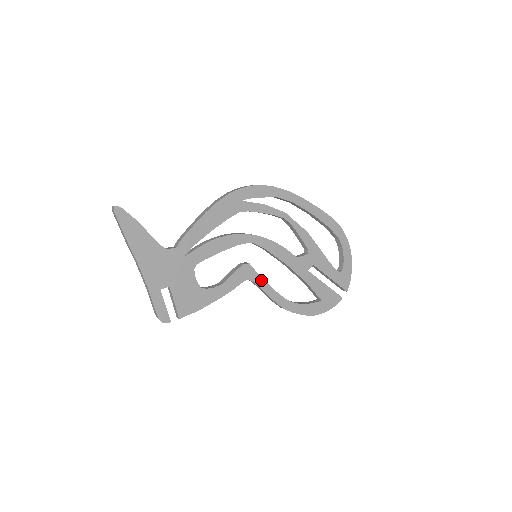
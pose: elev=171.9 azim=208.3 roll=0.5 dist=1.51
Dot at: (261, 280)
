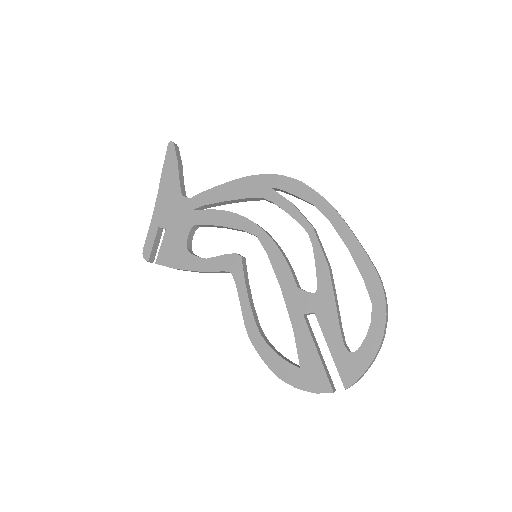
Dot at: (243, 283)
